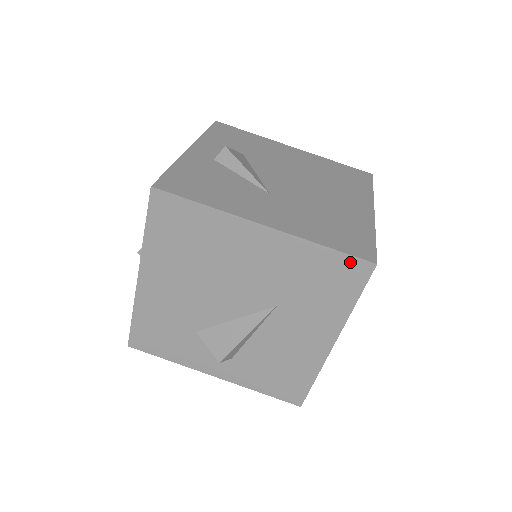
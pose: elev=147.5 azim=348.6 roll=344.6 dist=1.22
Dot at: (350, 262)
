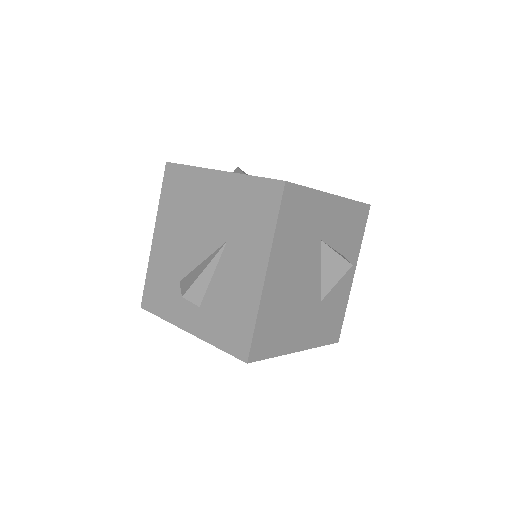
Dot at: (269, 185)
